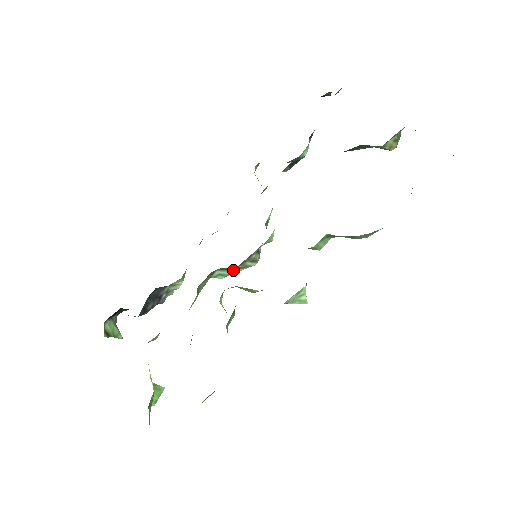
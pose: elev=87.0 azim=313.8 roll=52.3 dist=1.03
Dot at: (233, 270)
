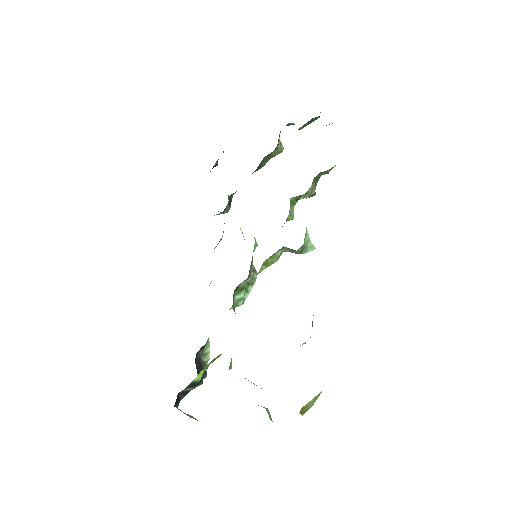
Dot at: (245, 290)
